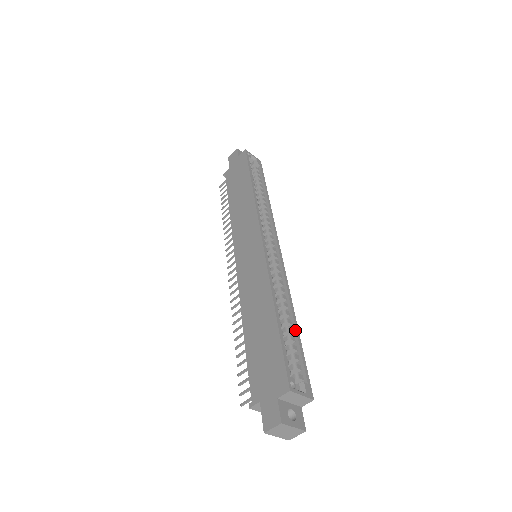
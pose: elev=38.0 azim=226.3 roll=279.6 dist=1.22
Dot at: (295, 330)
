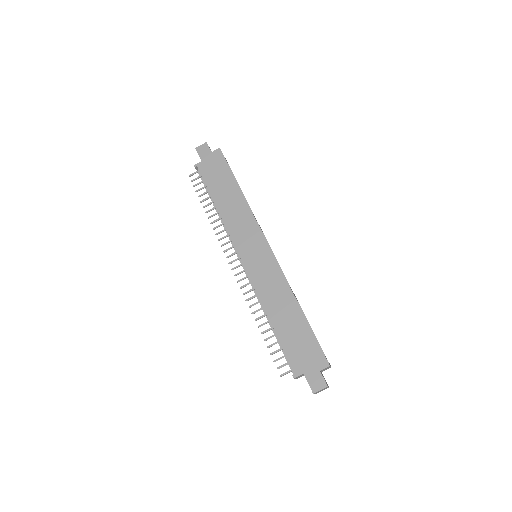
Dot at: occluded
